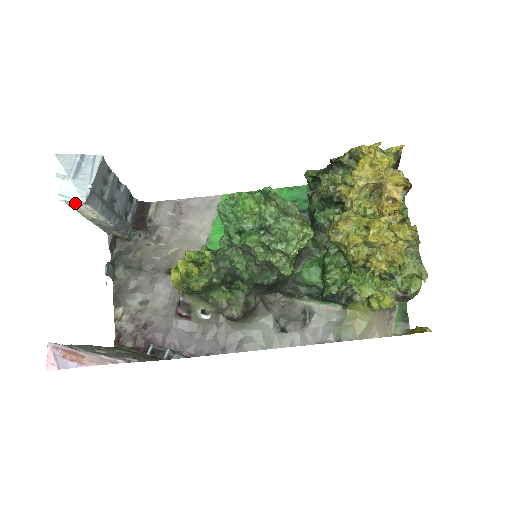
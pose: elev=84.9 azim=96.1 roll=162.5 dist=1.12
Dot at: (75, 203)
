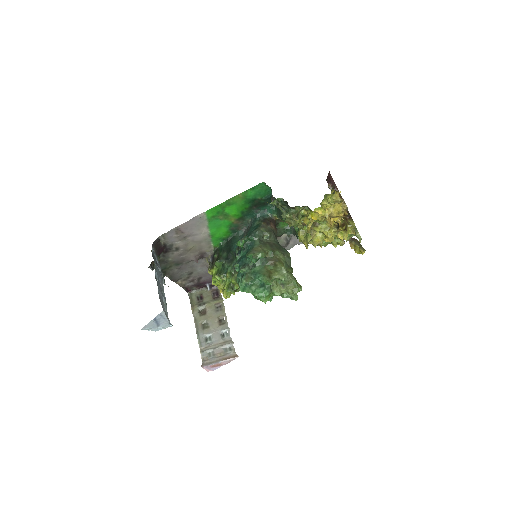
Dot at: occluded
